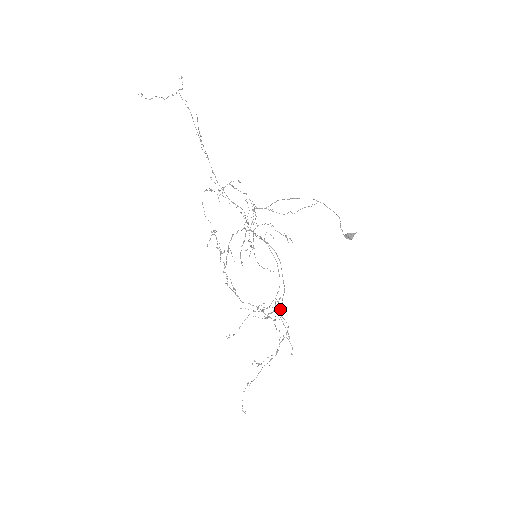
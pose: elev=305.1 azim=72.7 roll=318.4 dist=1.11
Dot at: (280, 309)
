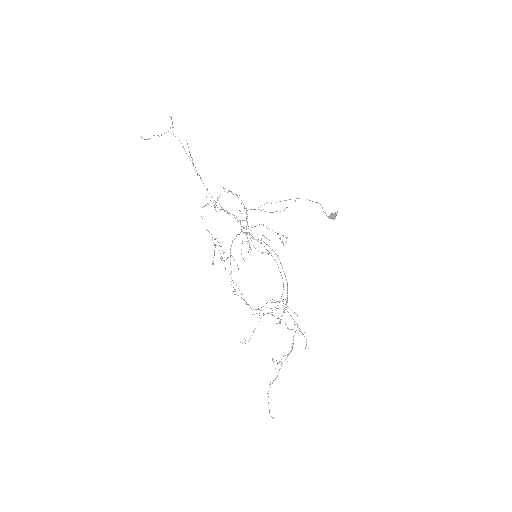
Dot at: (287, 301)
